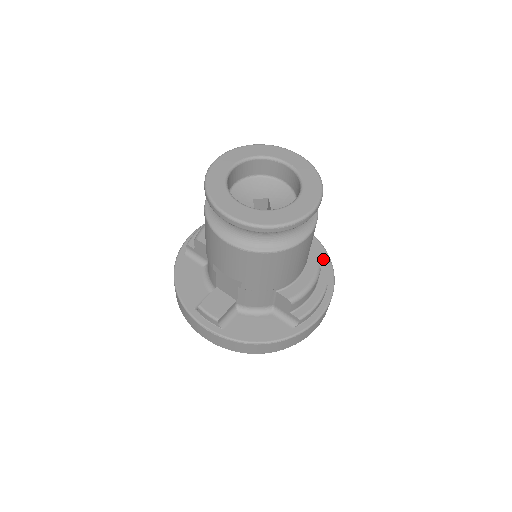
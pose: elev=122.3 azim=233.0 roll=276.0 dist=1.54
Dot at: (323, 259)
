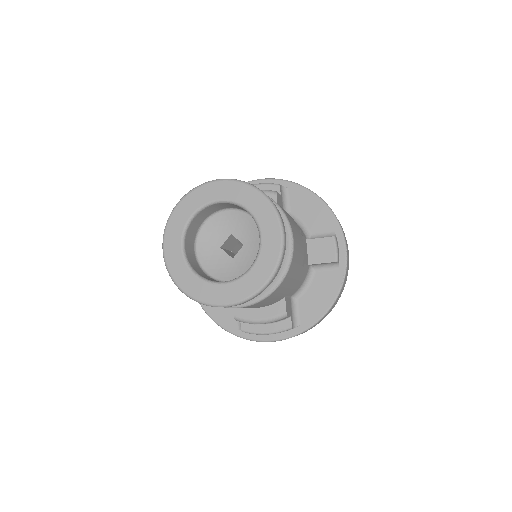
Dot at: (324, 301)
